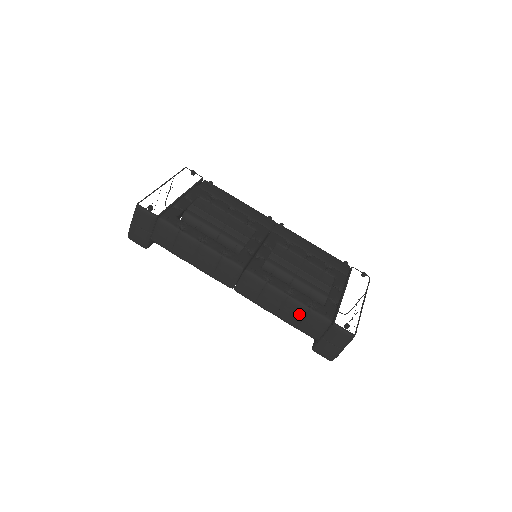
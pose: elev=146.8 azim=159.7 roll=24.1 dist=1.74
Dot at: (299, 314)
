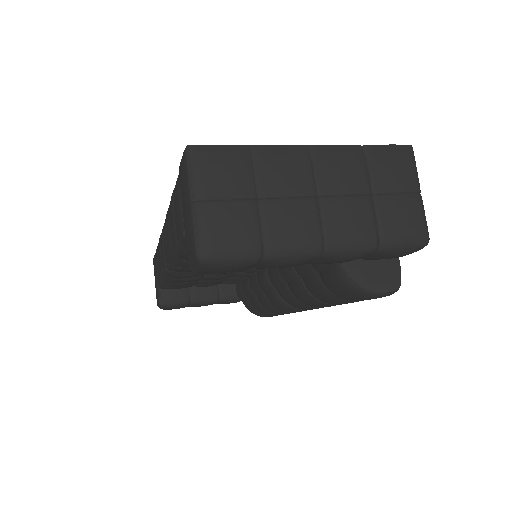
Dot at: (172, 212)
